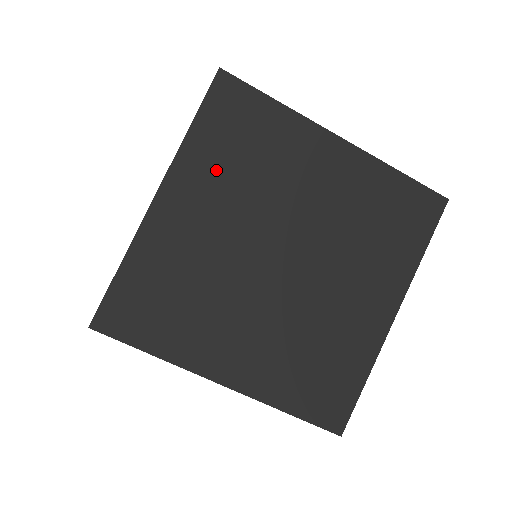
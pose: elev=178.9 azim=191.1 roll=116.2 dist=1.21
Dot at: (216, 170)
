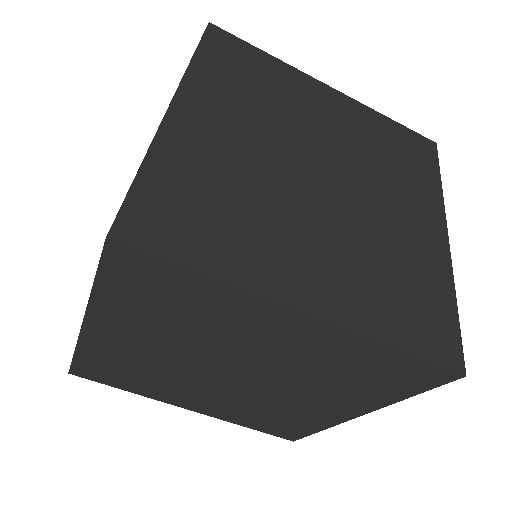
Dot at: (140, 319)
